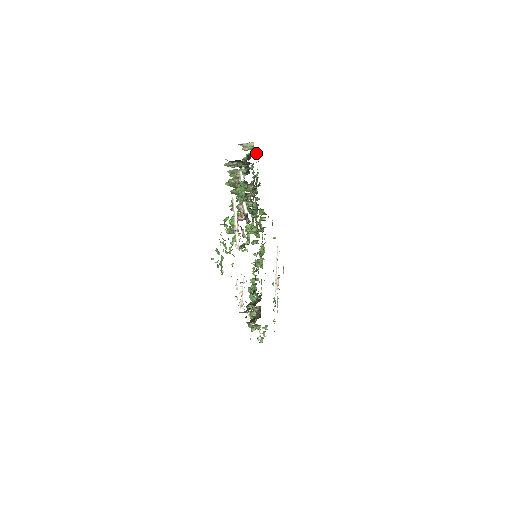
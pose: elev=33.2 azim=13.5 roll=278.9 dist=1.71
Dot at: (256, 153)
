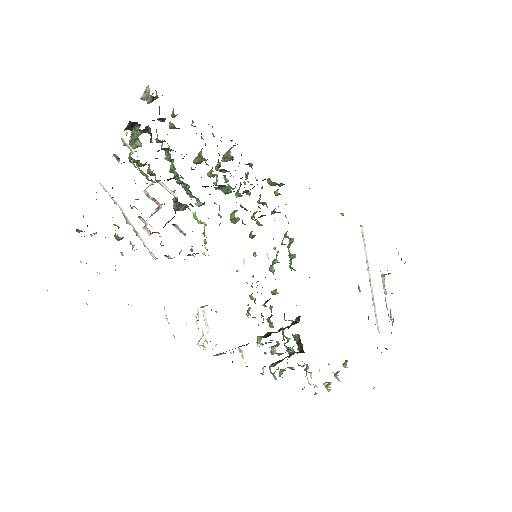
Dot at: occluded
